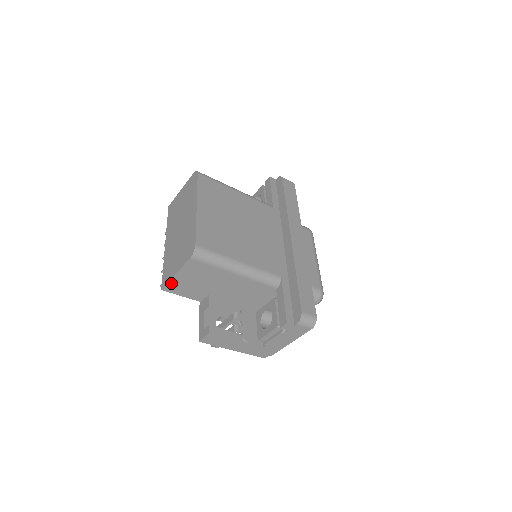
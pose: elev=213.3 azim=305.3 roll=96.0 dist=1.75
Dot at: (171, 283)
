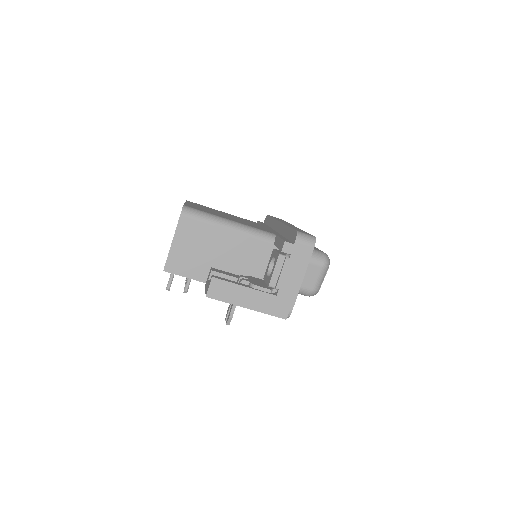
Dot at: (170, 258)
